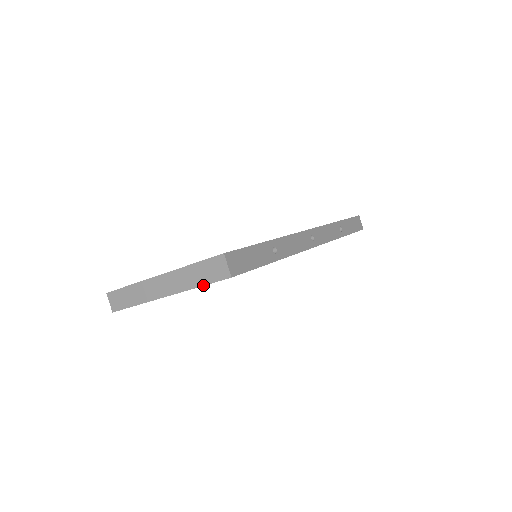
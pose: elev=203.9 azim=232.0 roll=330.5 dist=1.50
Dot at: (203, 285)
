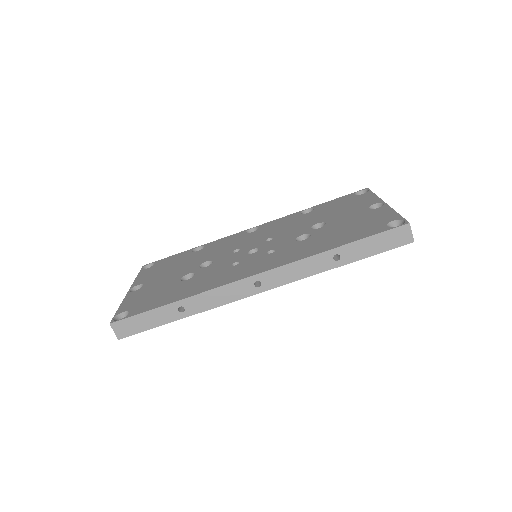
Dot at: occluded
